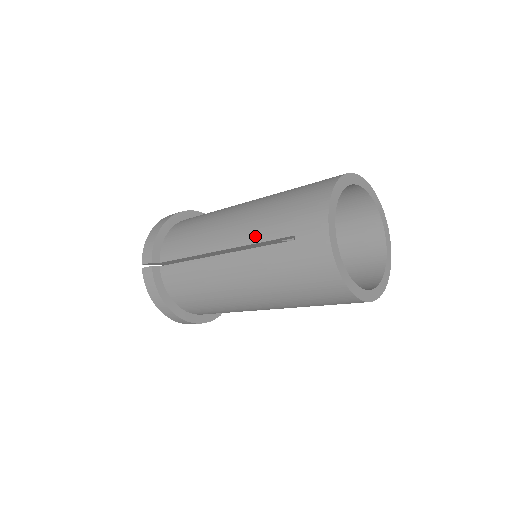
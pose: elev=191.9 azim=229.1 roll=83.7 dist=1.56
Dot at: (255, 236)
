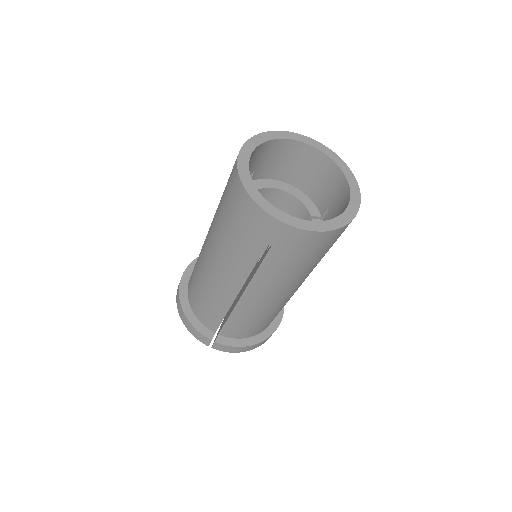
Dot at: occluded
